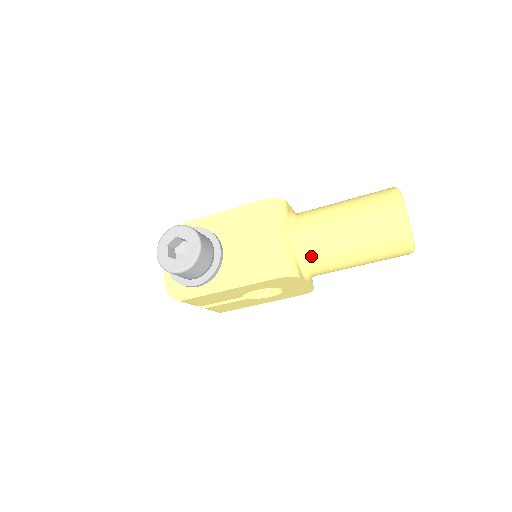
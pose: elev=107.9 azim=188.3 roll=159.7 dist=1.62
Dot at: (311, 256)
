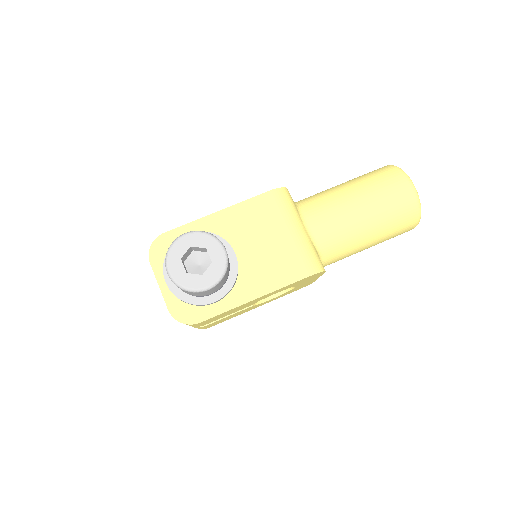
Dot at: (330, 246)
